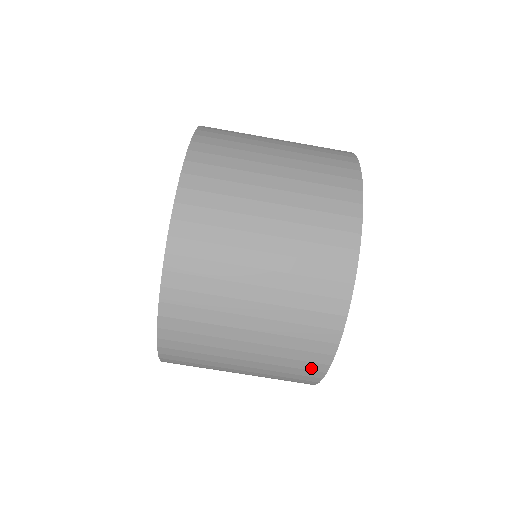
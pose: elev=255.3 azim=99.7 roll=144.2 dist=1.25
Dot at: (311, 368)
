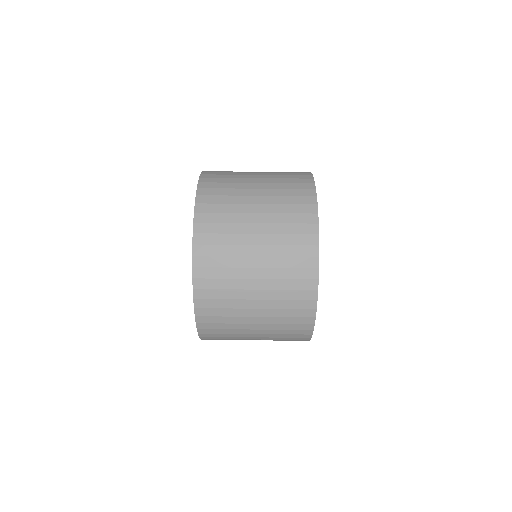
Dot at: (303, 322)
